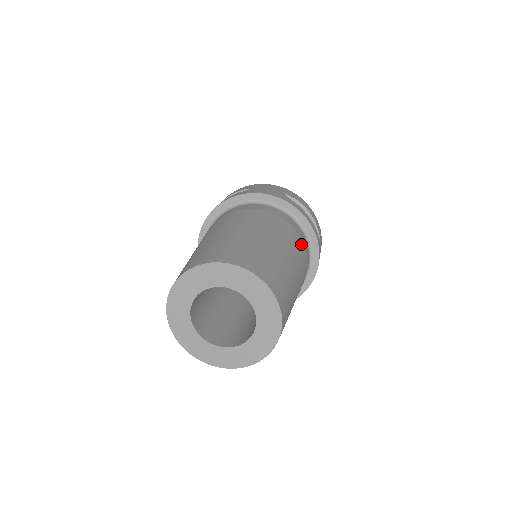
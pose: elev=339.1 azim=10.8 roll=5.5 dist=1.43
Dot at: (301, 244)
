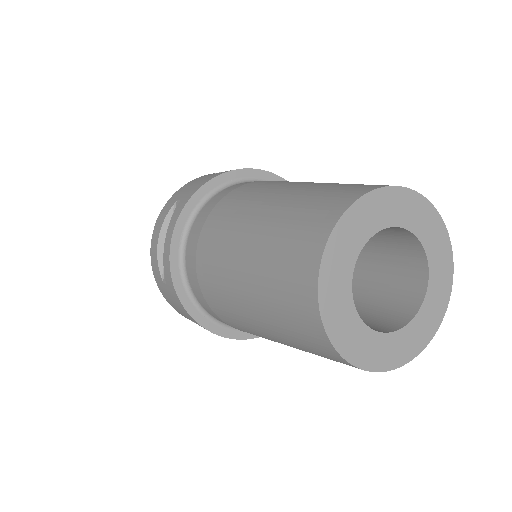
Dot at: occluded
